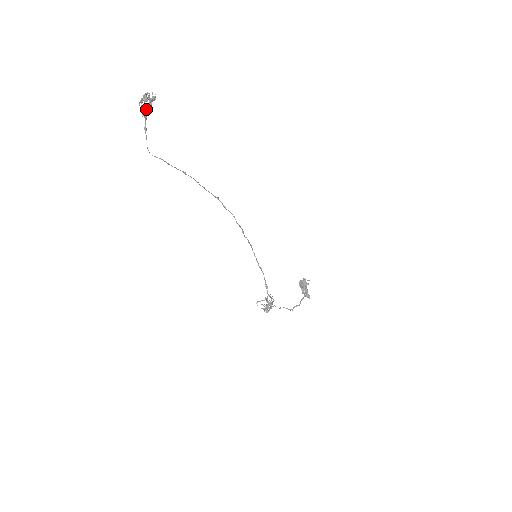
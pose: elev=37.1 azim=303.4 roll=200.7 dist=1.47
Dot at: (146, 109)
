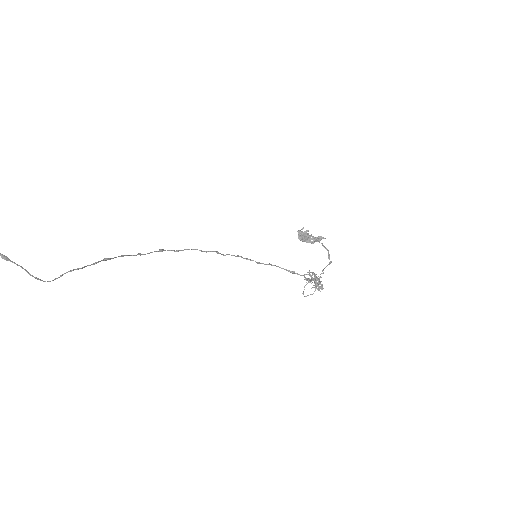
Dot at: out of frame
